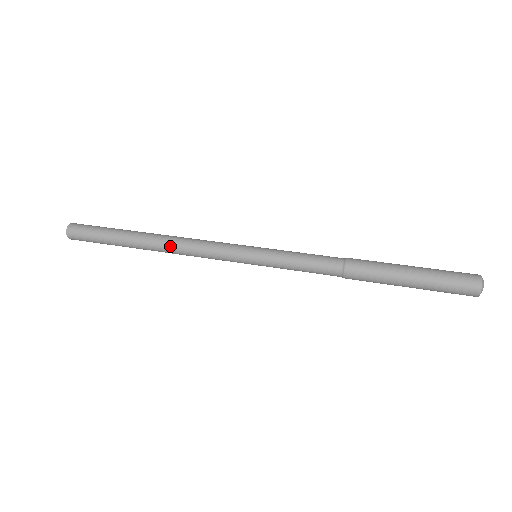
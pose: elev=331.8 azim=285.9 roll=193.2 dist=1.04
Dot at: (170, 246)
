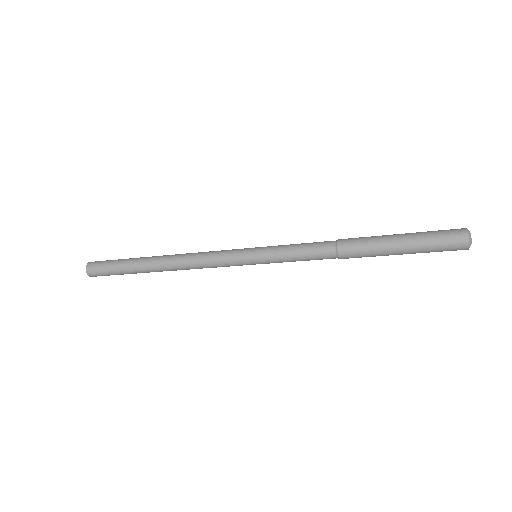
Dot at: (177, 260)
